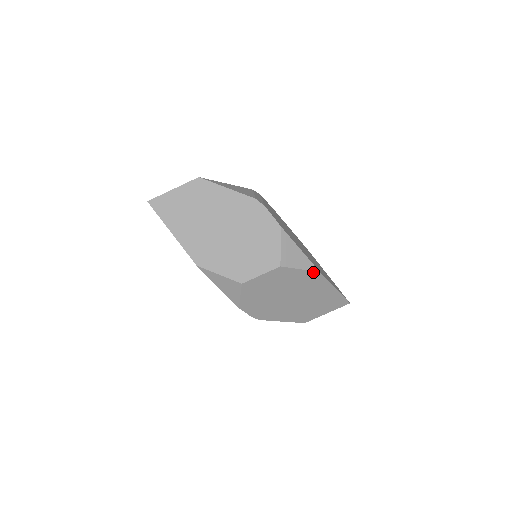
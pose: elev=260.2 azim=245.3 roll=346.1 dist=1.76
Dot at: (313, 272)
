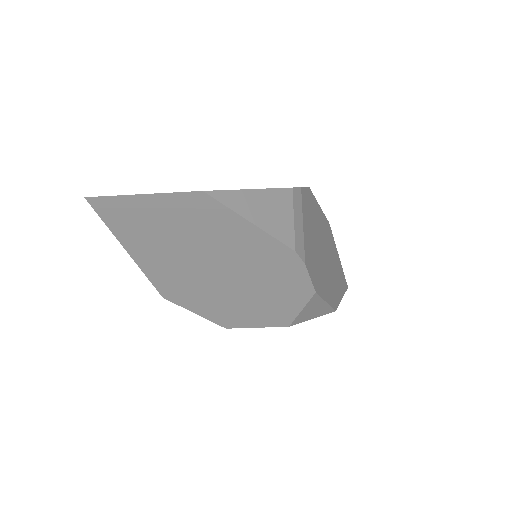
Dot at: (327, 312)
